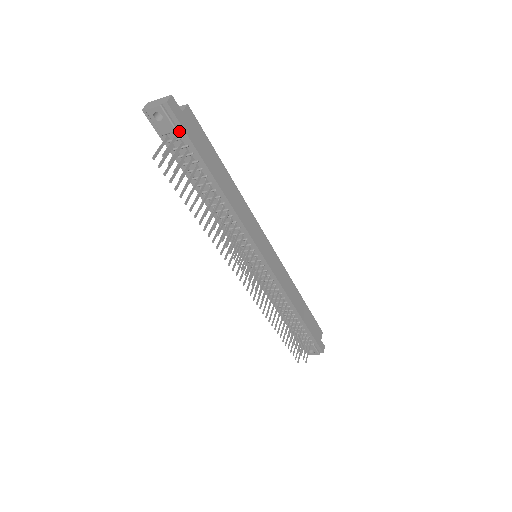
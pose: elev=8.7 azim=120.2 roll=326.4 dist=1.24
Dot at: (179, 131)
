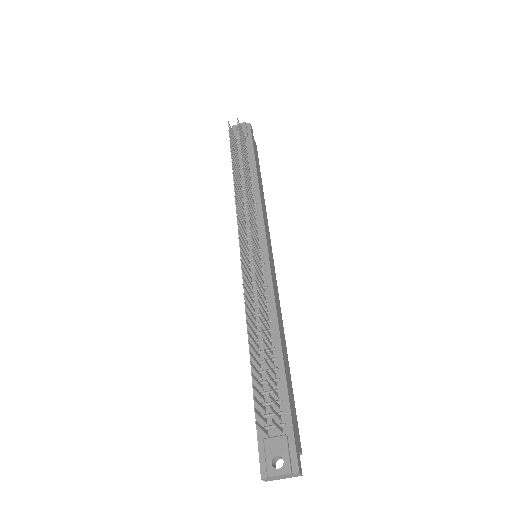
Dot at: (248, 138)
